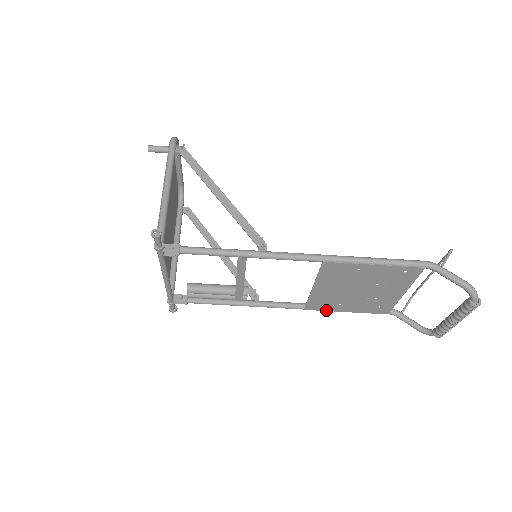
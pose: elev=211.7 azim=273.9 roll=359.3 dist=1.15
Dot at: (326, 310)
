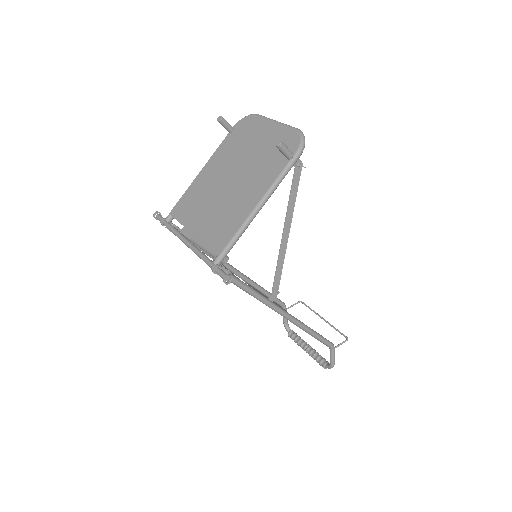
Dot at: (254, 288)
